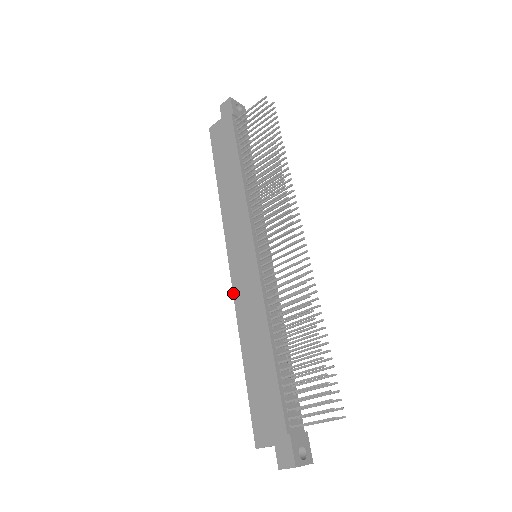
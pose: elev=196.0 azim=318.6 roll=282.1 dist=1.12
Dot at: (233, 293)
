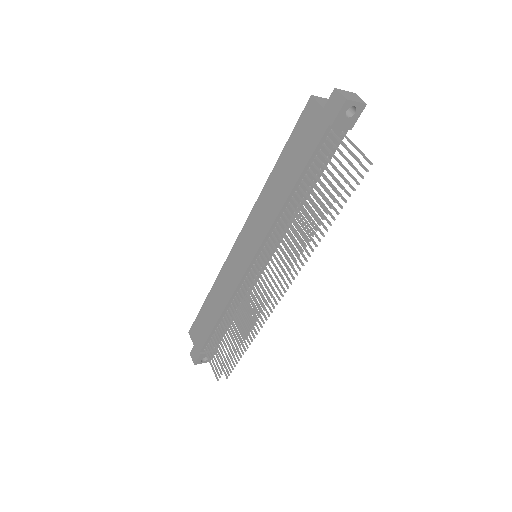
Dot at: (226, 260)
